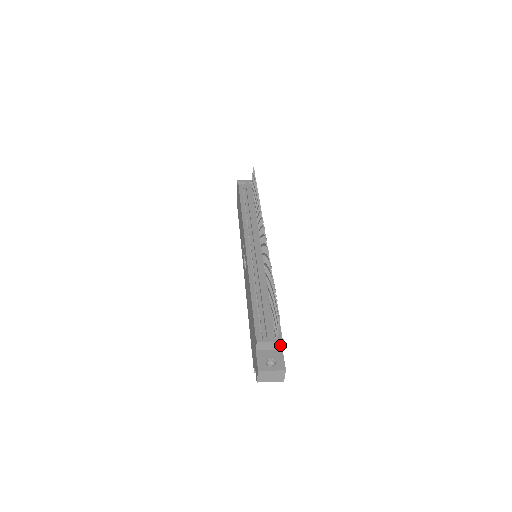
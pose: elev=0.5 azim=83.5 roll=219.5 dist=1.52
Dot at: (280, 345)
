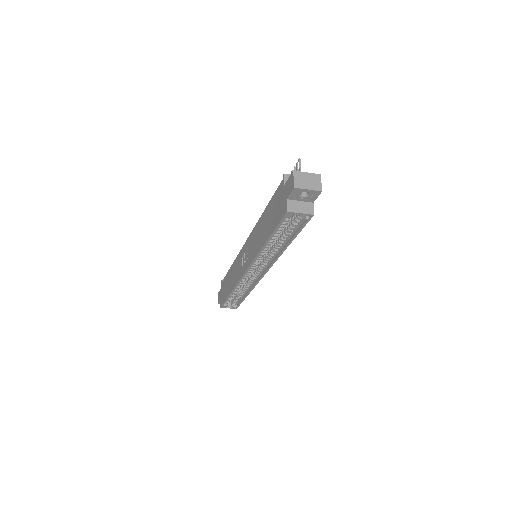
Dot at: occluded
